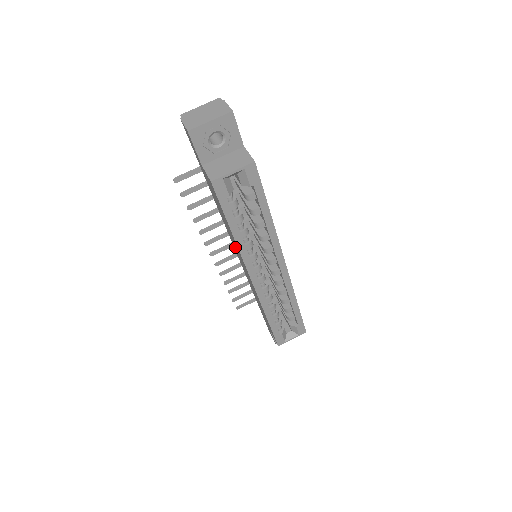
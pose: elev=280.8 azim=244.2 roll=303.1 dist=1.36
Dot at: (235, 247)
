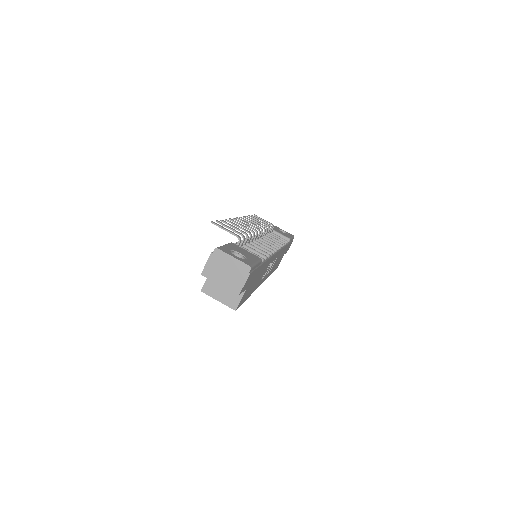
Dot at: occluded
